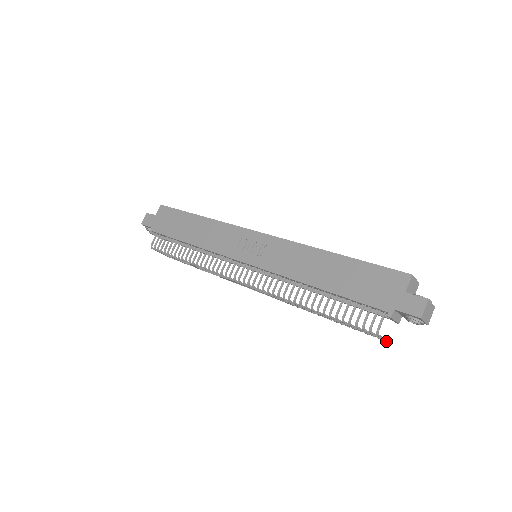
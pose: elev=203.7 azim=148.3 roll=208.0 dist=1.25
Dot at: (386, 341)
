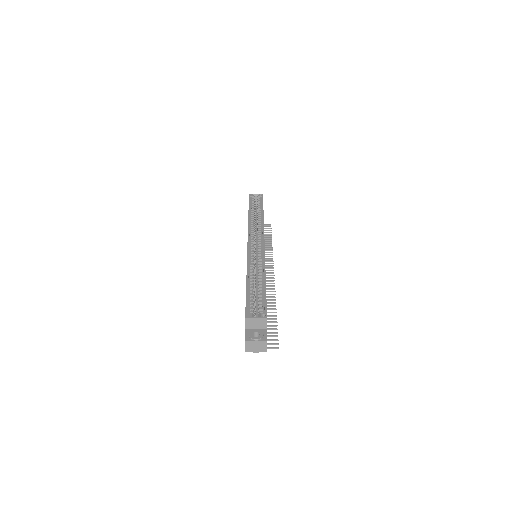
Dot at: (272, 348)
